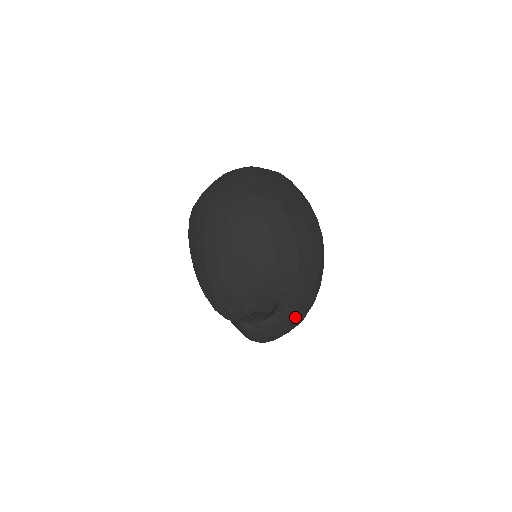
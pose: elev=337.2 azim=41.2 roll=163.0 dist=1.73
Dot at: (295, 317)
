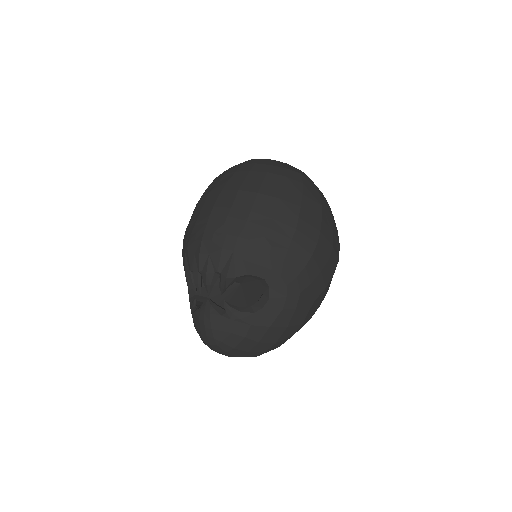
Dot at: (272, 325)
